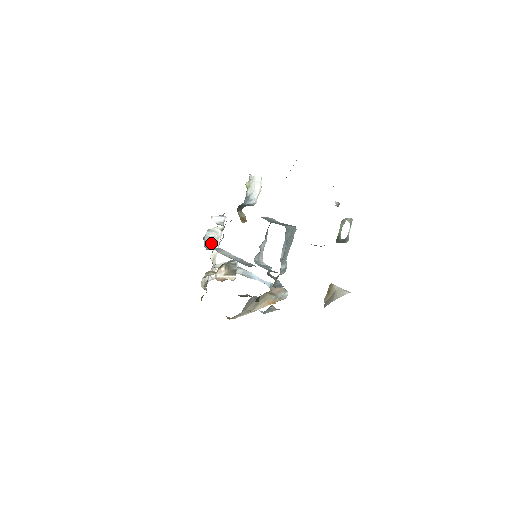
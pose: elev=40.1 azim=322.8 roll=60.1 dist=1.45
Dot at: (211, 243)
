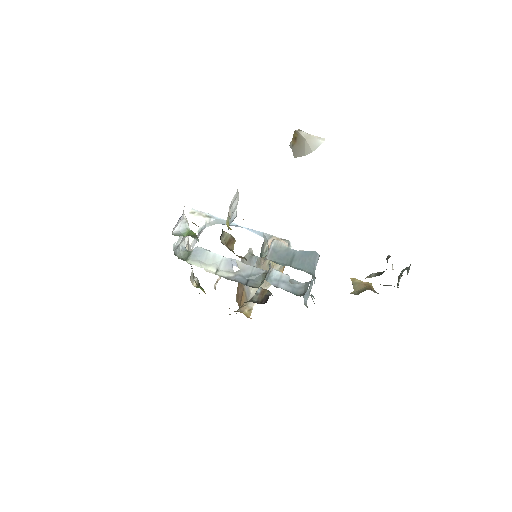
Dot at: (180, 243)
